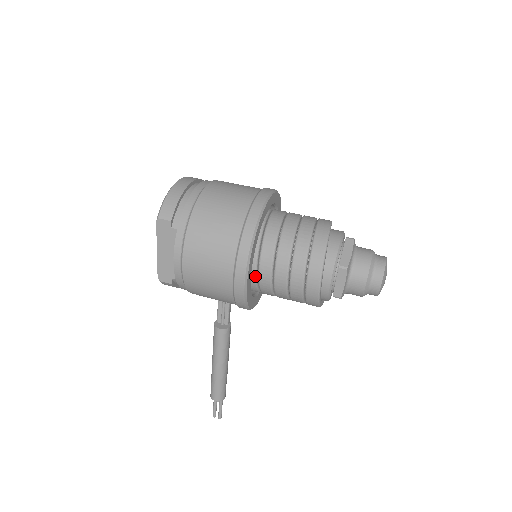
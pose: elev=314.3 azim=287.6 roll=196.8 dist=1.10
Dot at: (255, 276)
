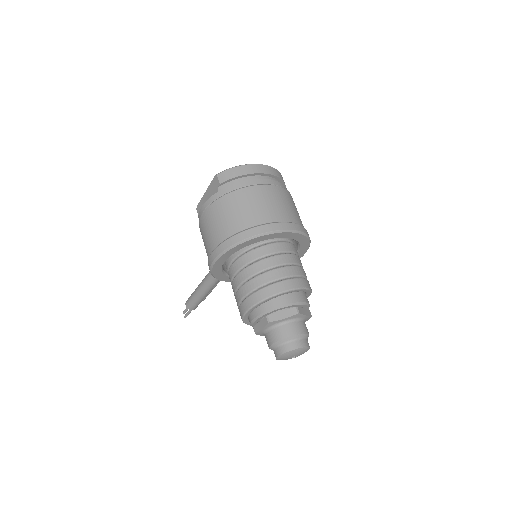
Dot at: (229, 265)
